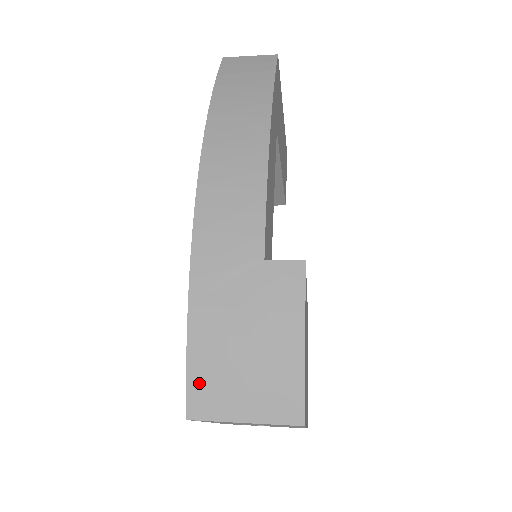
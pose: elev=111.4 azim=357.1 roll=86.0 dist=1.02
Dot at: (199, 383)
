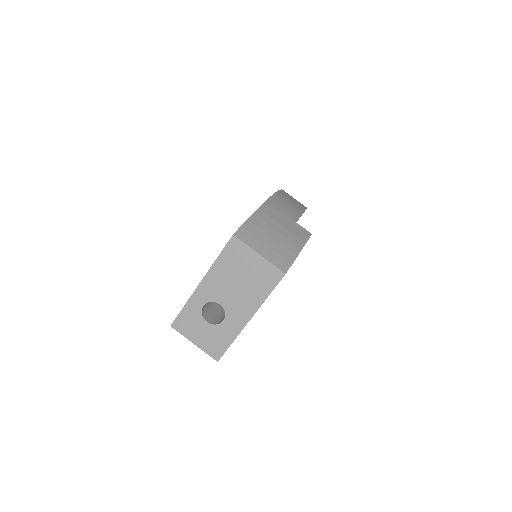
Dot at: (248, 228)
